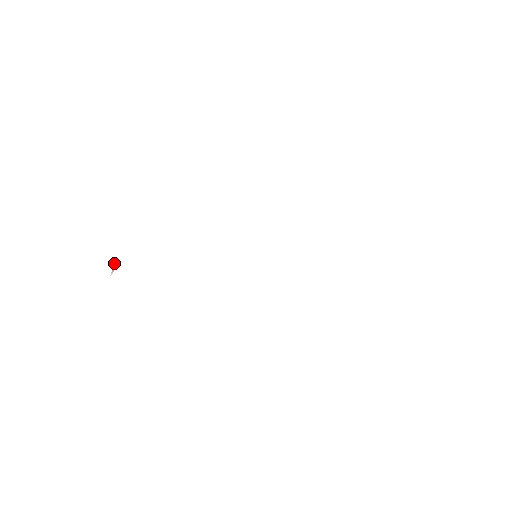
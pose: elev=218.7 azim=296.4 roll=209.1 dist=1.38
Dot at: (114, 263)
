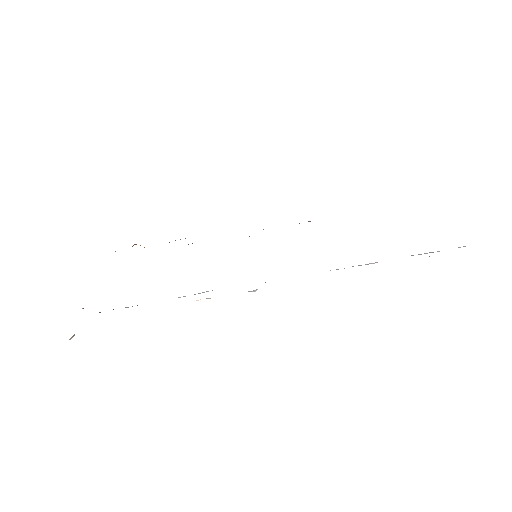
Dot at: occluded
